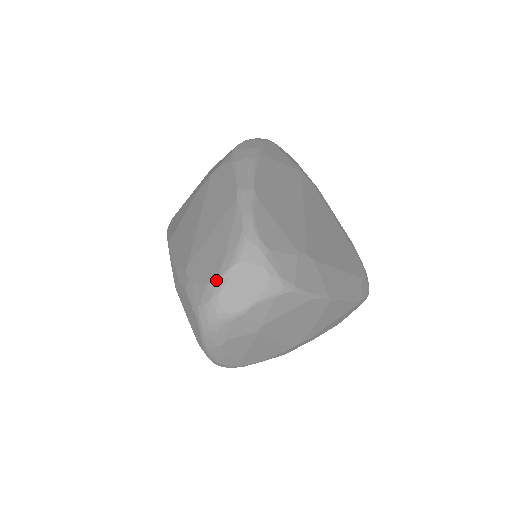
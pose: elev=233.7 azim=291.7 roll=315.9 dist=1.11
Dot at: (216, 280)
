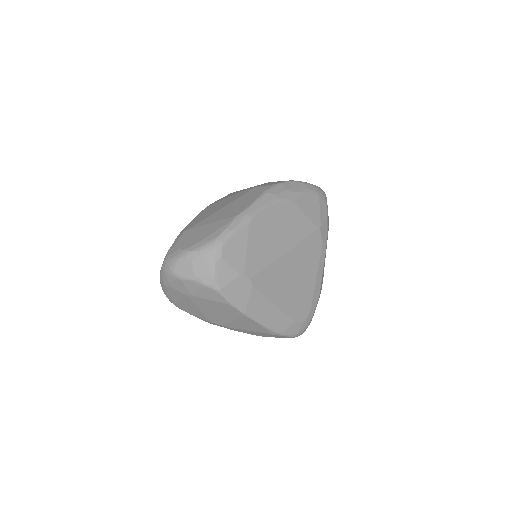
Dot at: (183, 251)
